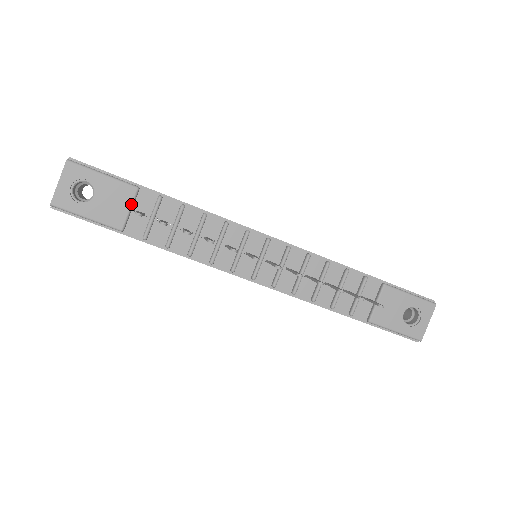
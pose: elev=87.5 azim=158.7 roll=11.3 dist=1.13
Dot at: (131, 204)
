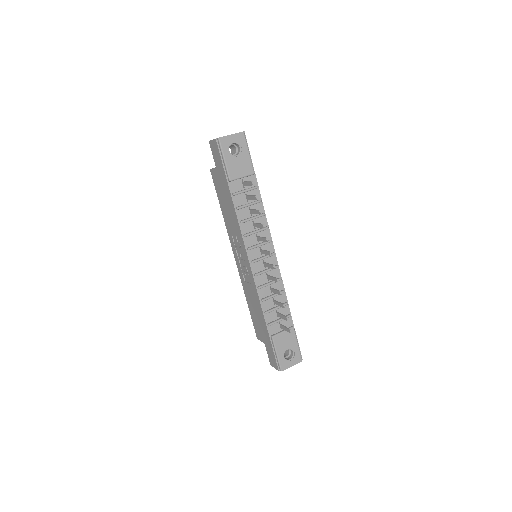
Dot at: (245, 176)
